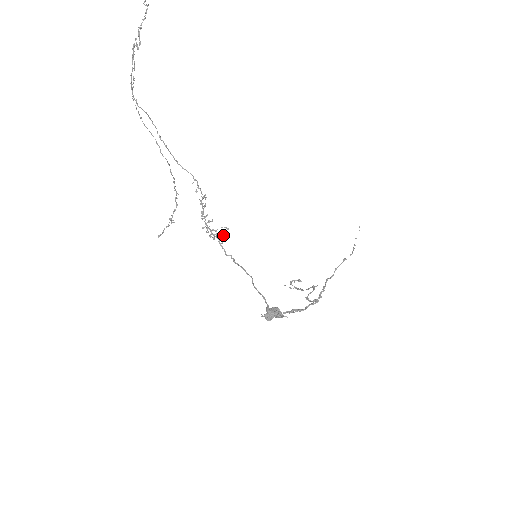
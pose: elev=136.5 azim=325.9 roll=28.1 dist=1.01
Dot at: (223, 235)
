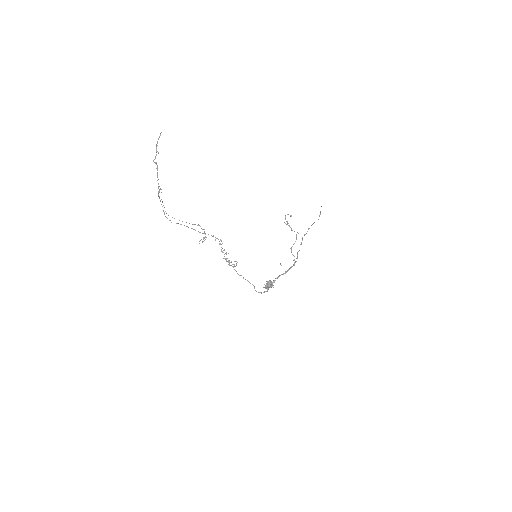
Dot at: occluded
